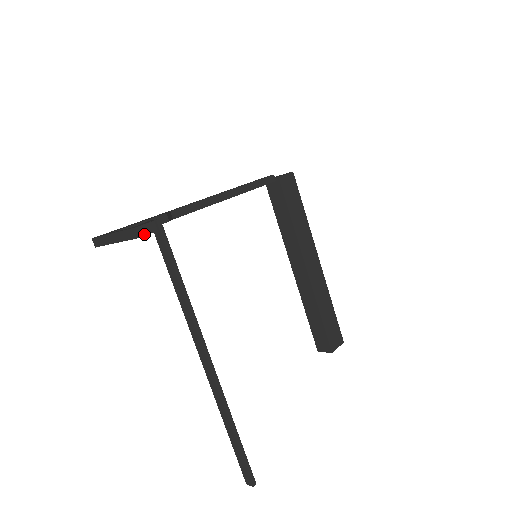
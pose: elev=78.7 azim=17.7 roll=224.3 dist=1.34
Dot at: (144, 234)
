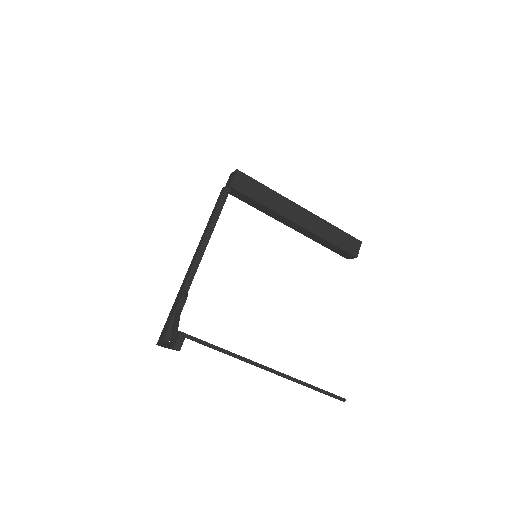
Dot at: (180, 347)
